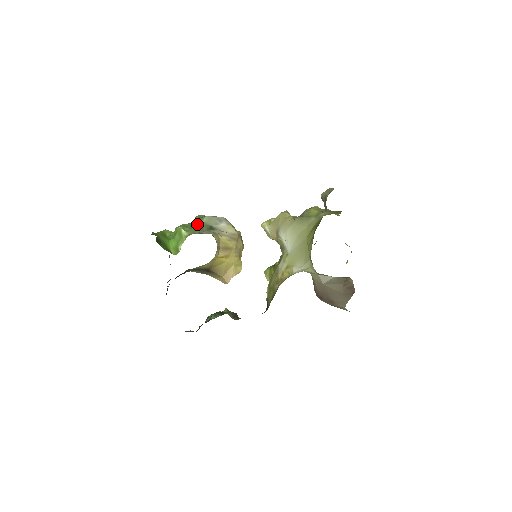
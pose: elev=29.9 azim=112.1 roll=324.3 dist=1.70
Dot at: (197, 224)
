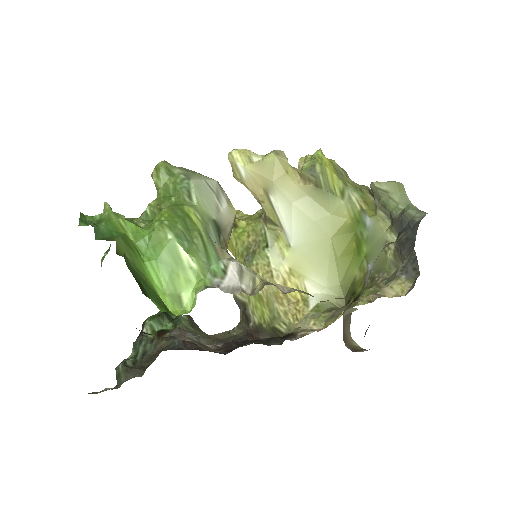
Dot at: (192, 218)
